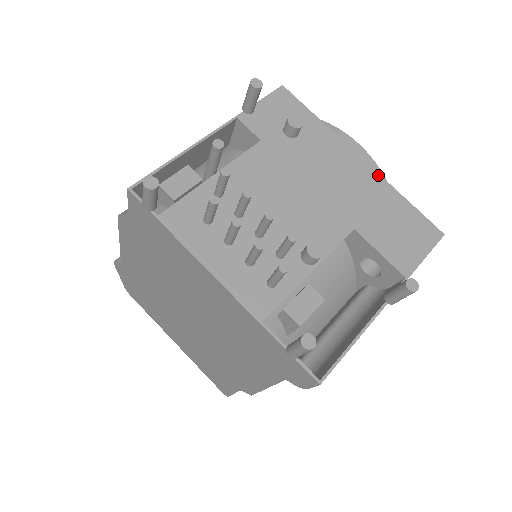
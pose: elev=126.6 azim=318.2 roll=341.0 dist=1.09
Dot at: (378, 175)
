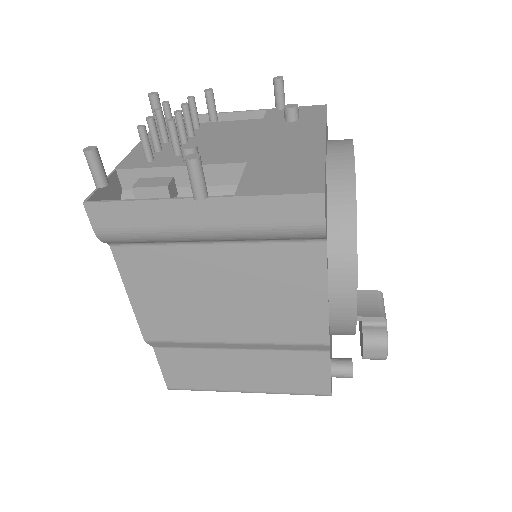
Dot at: (324, 149)
